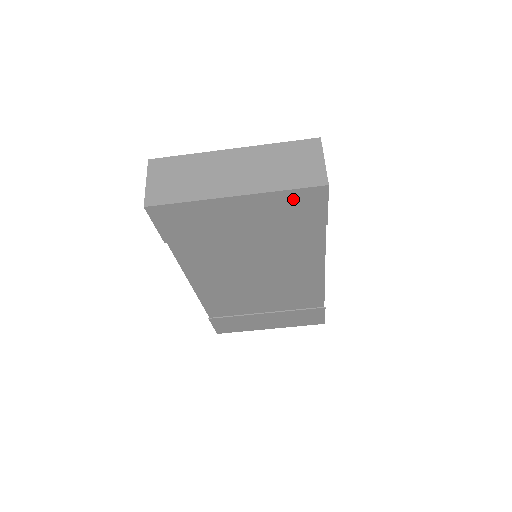
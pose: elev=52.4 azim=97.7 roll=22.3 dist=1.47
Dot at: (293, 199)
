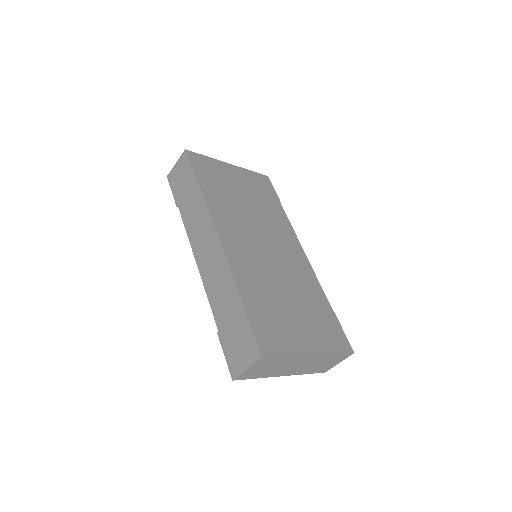
Dot at: occluded
